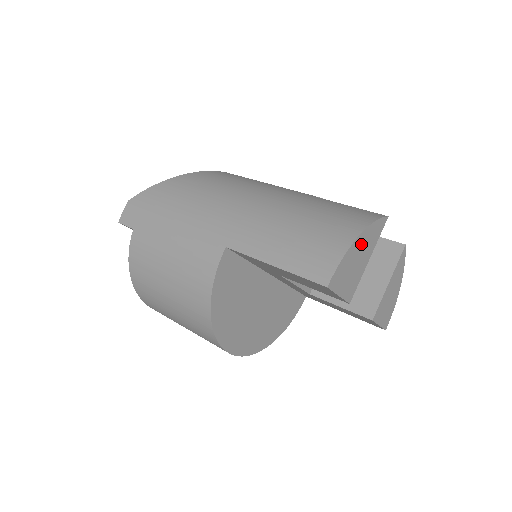
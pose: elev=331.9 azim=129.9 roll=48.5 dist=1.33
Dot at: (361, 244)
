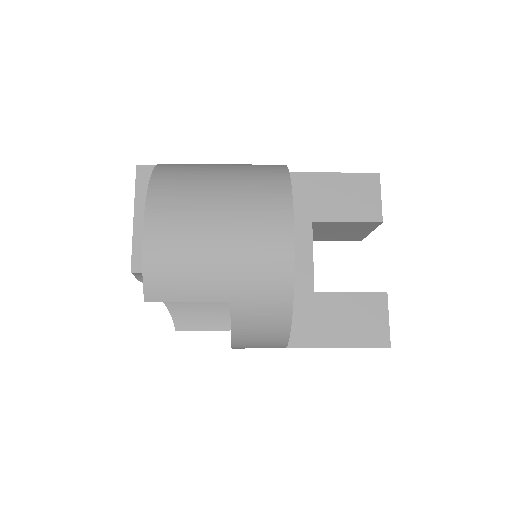
Dot at: occluded
